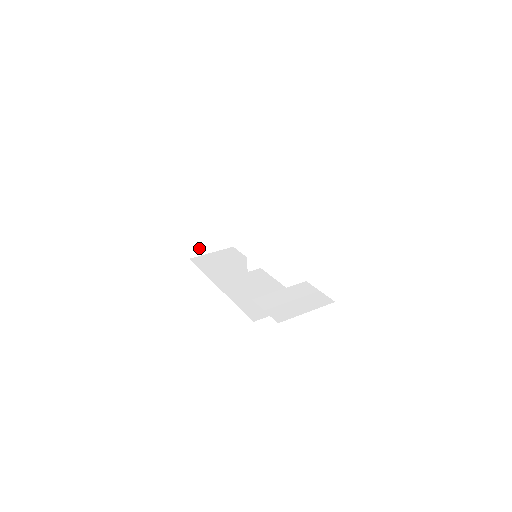
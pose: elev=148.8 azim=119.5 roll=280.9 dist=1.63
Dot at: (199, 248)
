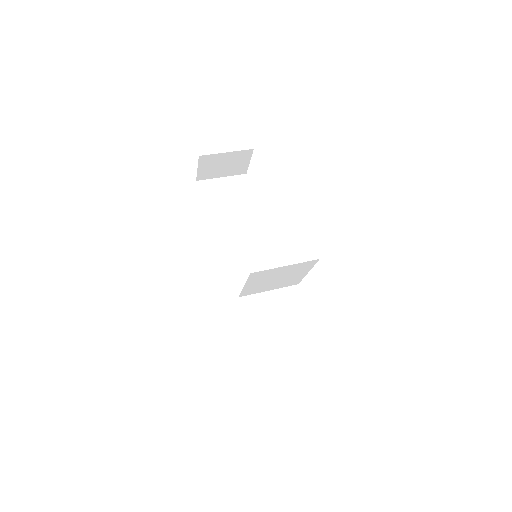
Dot at: (209, 174)
